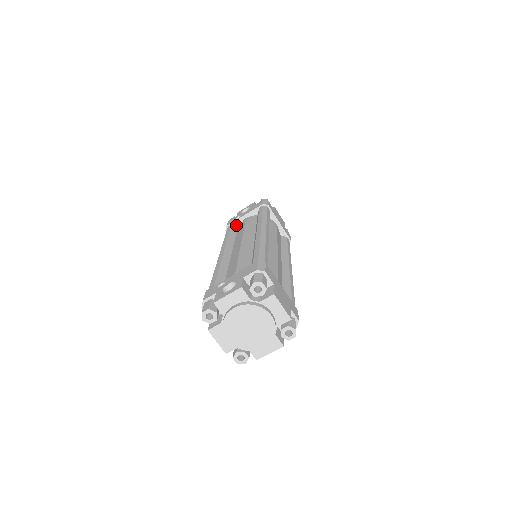
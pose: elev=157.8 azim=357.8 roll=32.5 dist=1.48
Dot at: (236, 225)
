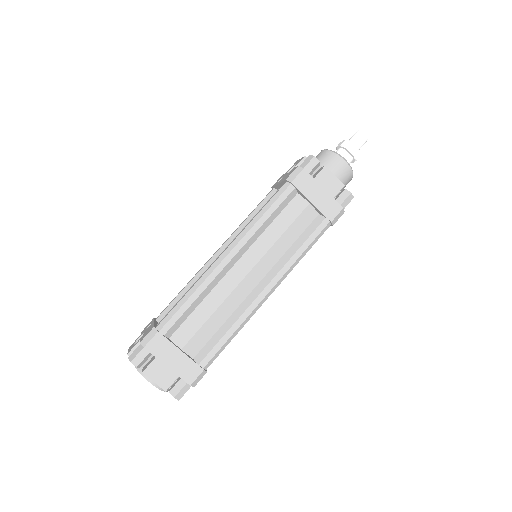
Dot at: occluded
